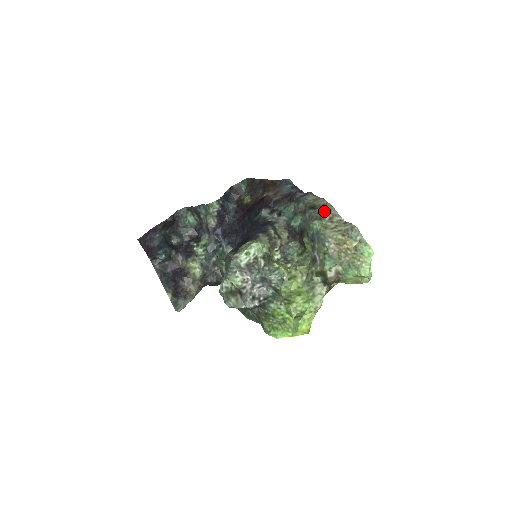
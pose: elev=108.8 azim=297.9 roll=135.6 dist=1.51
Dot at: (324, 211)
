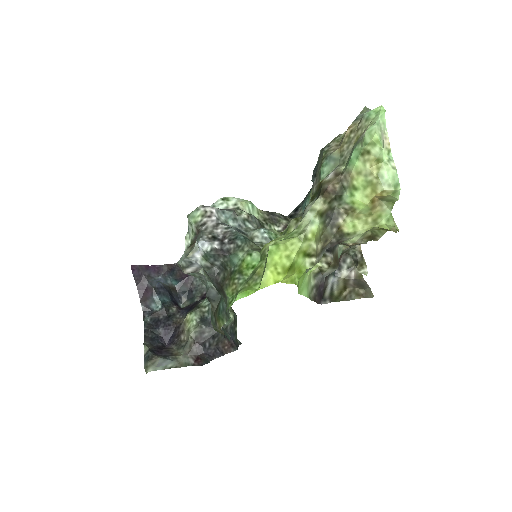
Dot at: (333, 139)
